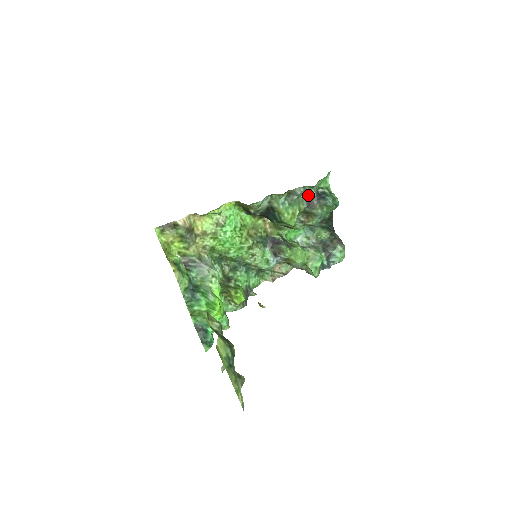
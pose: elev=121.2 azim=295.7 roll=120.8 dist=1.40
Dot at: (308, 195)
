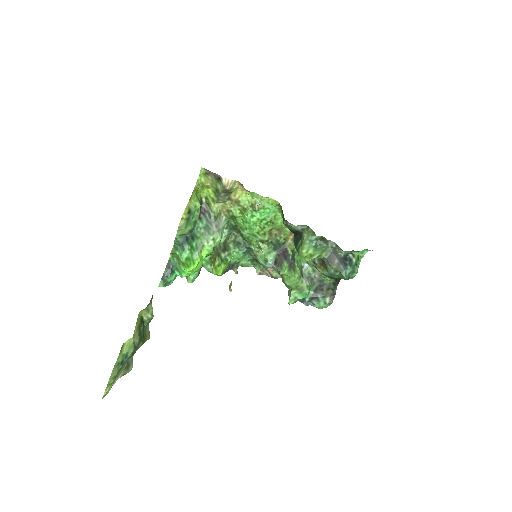
Dot at: (337, 252)
